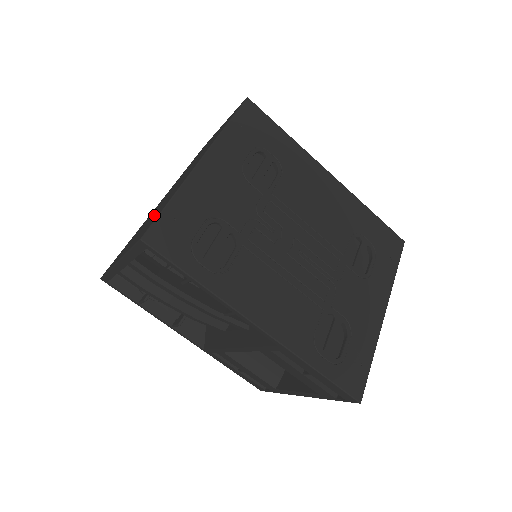
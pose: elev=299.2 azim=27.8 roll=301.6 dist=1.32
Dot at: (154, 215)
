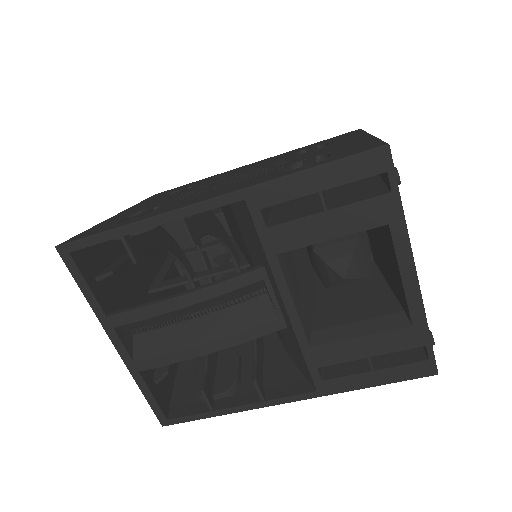
Dot at: occluded
